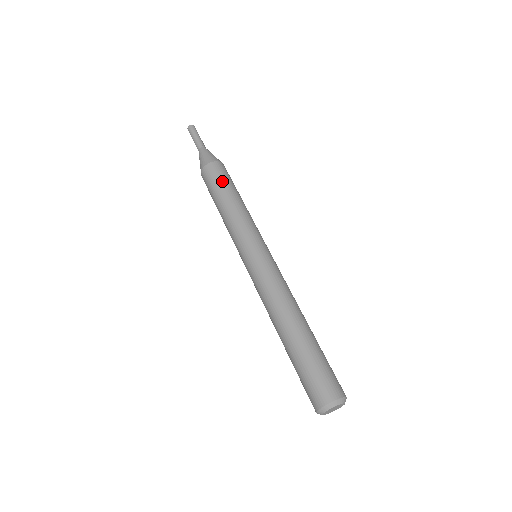
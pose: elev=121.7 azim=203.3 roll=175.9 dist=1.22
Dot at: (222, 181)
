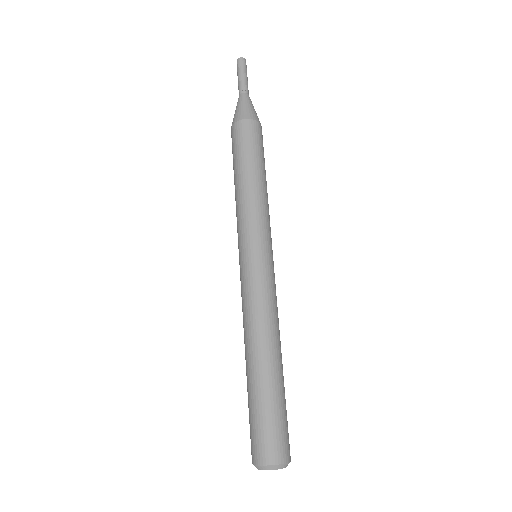
Dot at: (247, 149)
